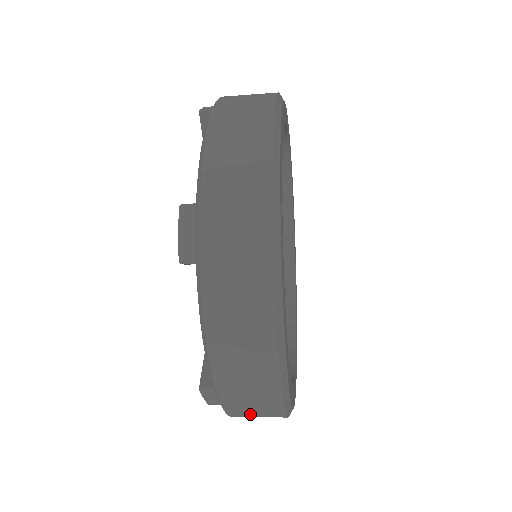
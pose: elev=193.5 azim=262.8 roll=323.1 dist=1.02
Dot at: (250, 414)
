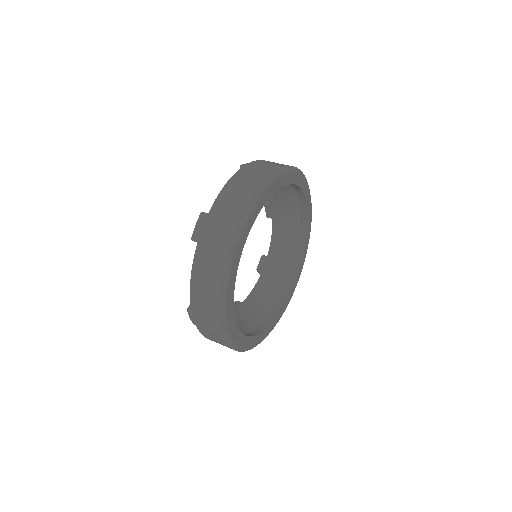
Dot at: (210, 336)
